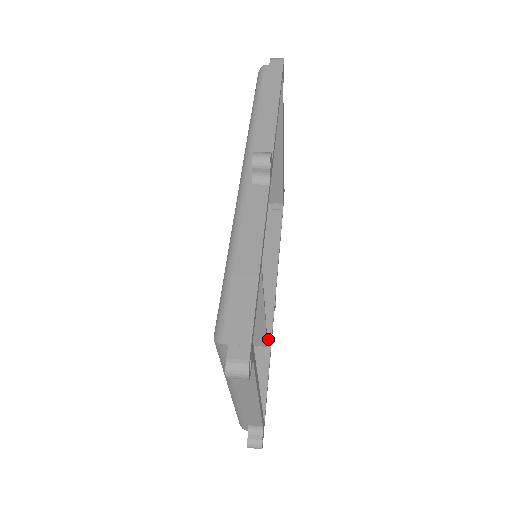
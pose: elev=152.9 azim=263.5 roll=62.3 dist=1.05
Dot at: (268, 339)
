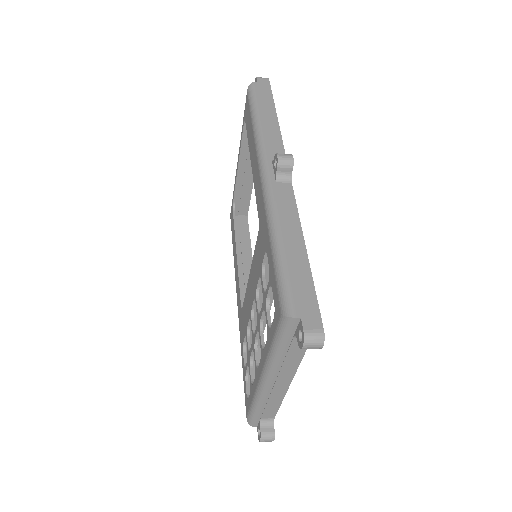
Dot at: occluded
